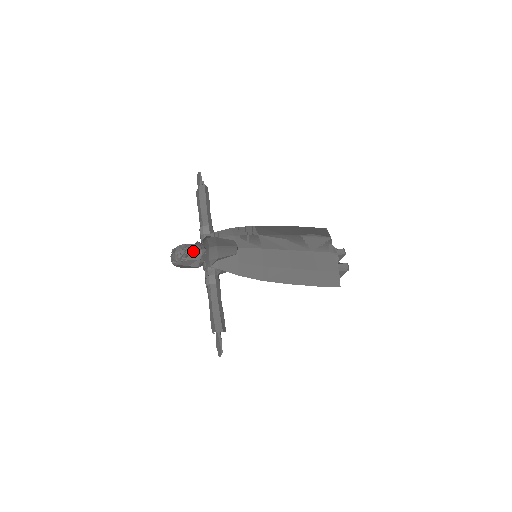
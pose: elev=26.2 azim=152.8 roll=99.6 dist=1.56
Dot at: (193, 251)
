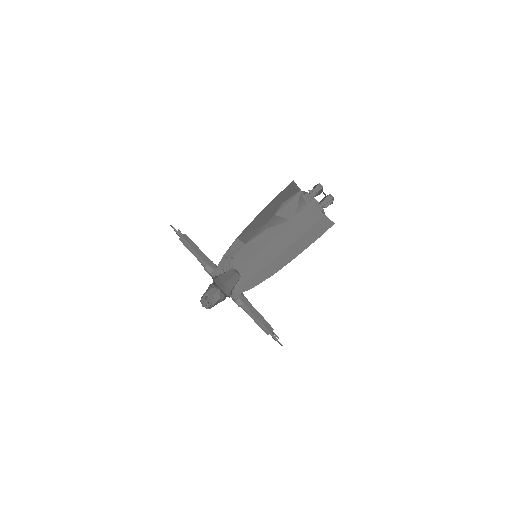
Dot at: (212, 297)
